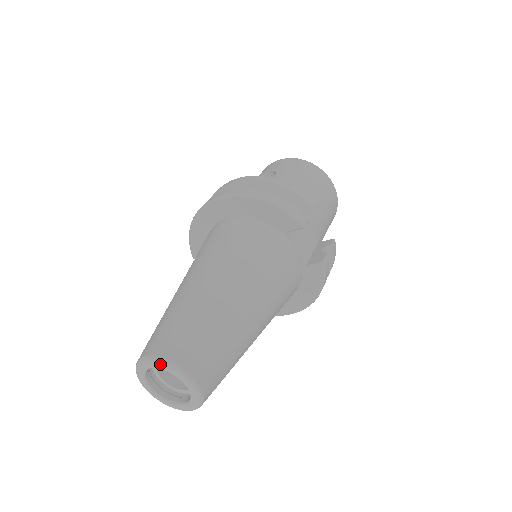
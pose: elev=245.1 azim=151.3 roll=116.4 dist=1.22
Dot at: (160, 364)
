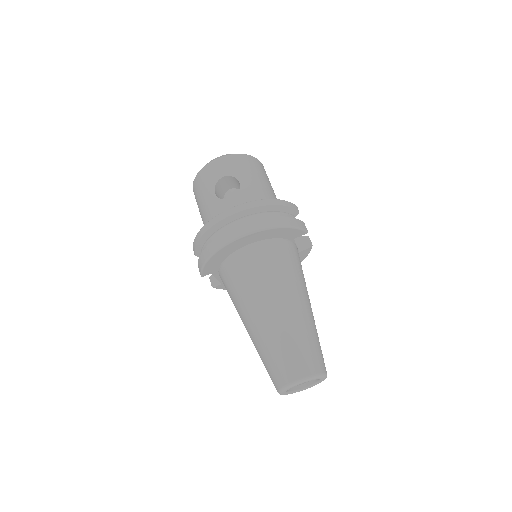
Dot at: (310, 379)
